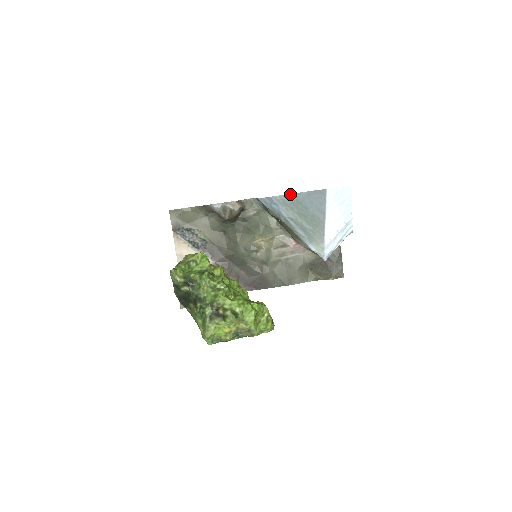
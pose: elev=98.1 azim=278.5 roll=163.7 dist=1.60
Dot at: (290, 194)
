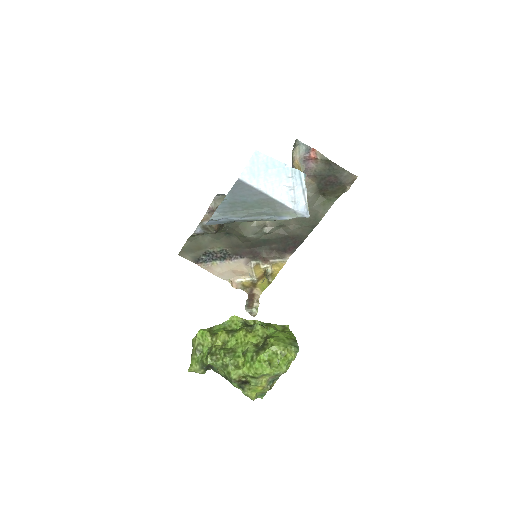
Dot at: (220, 205)
